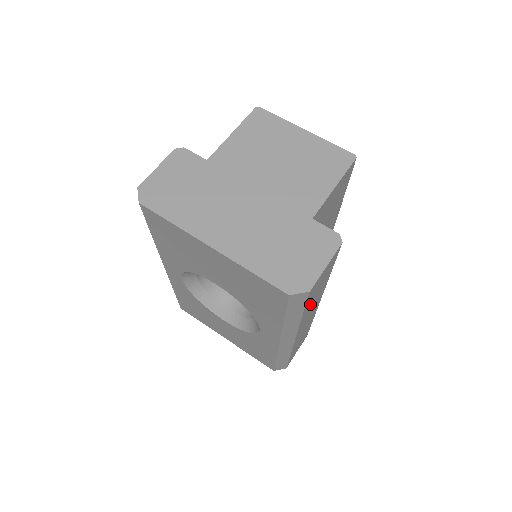
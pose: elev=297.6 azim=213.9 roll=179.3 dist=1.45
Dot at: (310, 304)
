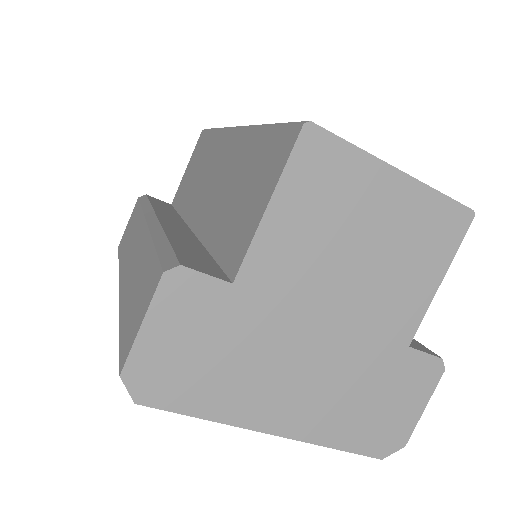
Dot at: occluded
